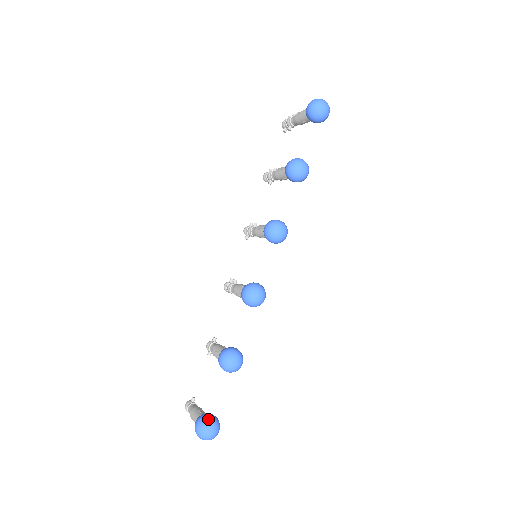
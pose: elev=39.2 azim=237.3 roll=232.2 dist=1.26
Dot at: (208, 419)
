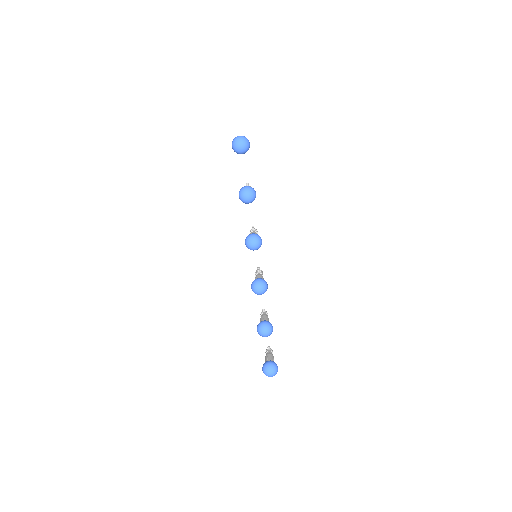
Dot at: (266, 366)
